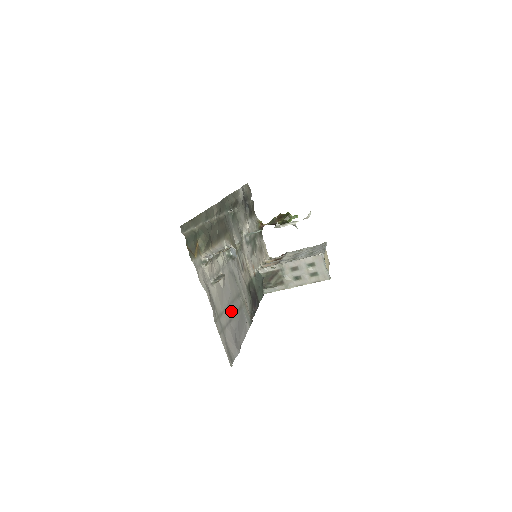
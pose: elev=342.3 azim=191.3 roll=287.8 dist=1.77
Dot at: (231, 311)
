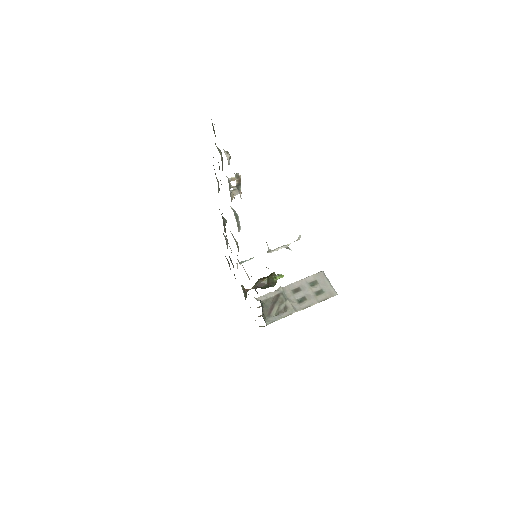
Dot at: occluded
